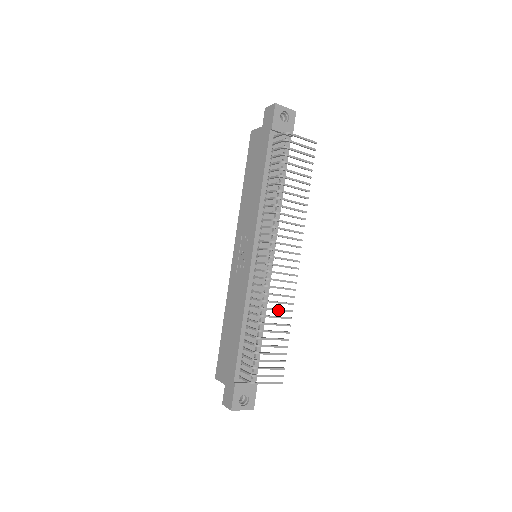
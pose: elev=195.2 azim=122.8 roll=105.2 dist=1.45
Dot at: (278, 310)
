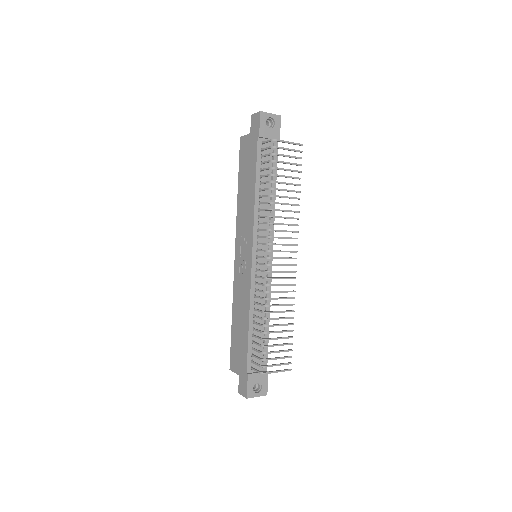
Dot at: (281, 305)
